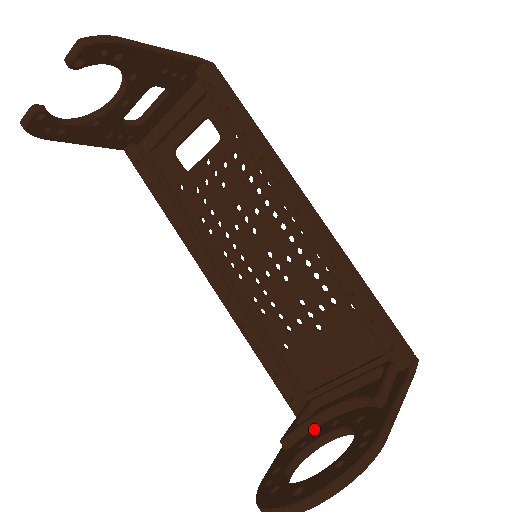
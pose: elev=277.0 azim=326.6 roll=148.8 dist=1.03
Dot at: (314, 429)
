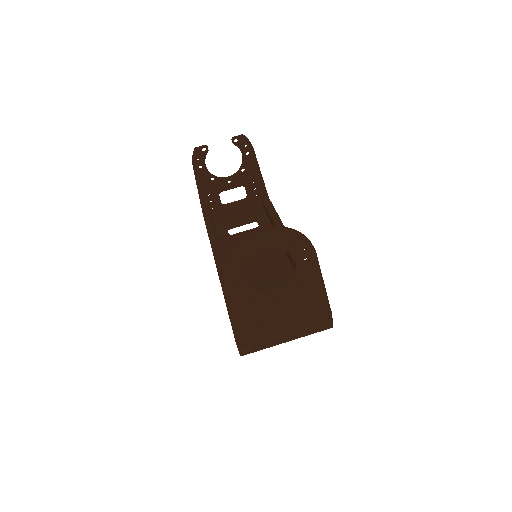
Dot at: occluded
